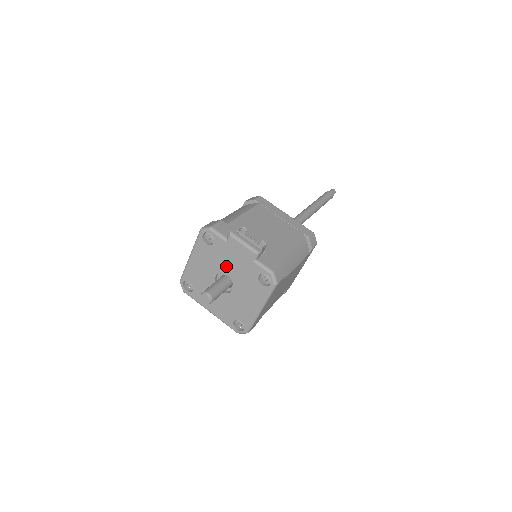
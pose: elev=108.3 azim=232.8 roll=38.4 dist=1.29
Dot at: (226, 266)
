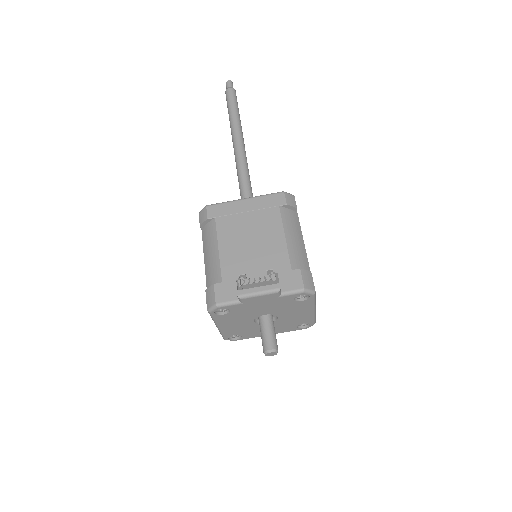
Dot at: (257, 312)
